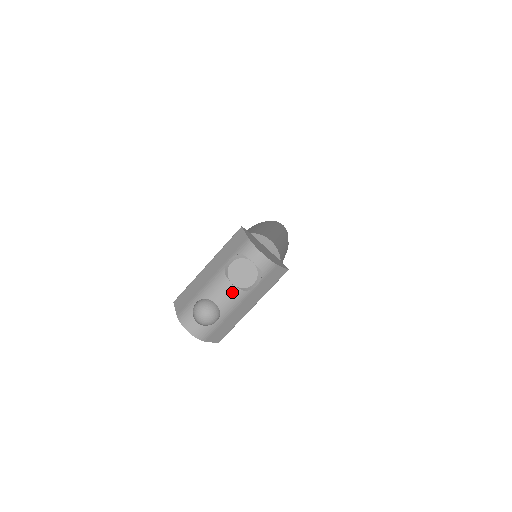
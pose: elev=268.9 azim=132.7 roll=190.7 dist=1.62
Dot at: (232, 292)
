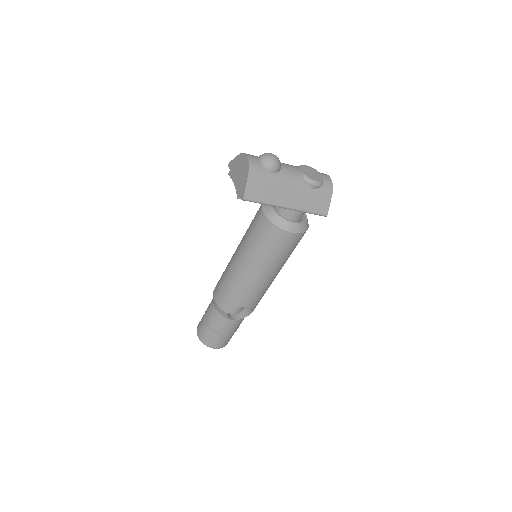
Dot at: (297, 172)
